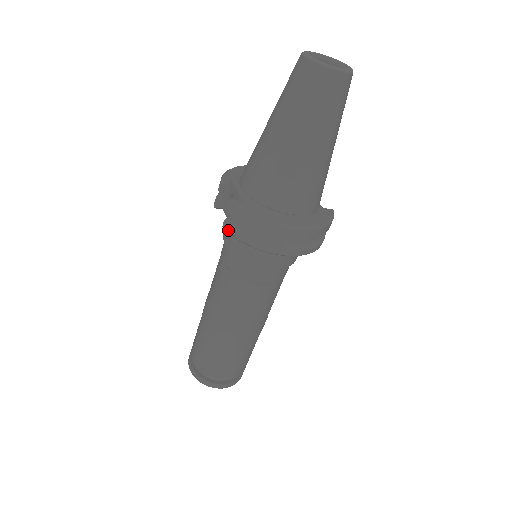
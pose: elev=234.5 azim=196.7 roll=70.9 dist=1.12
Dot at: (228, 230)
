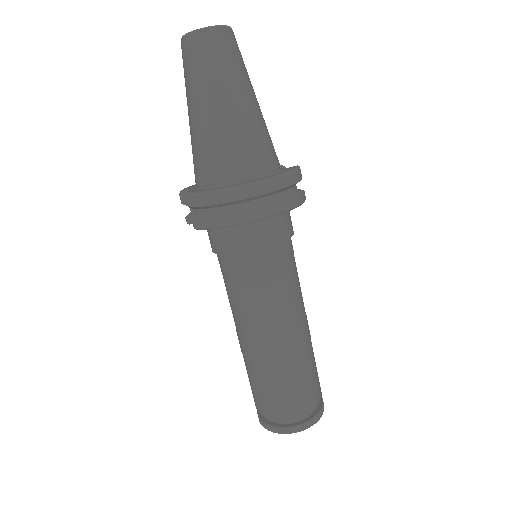
Dot at: (198, 227)
